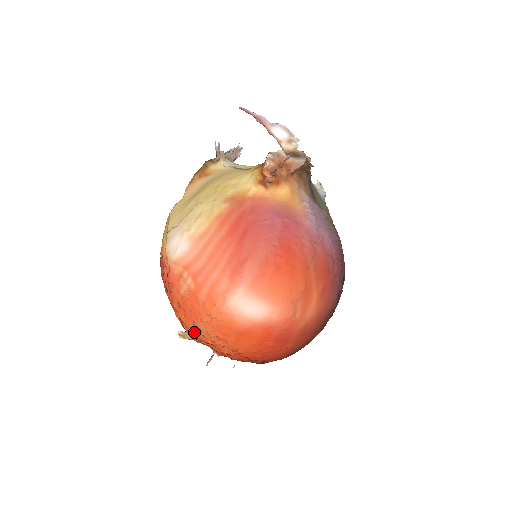
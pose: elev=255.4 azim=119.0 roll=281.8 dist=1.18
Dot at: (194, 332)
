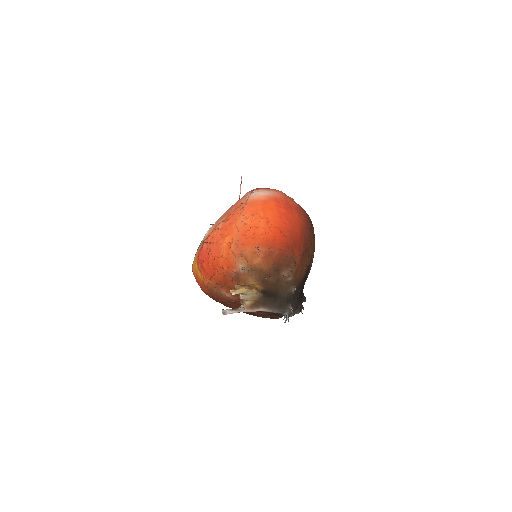
Dot at: (238, 231)
